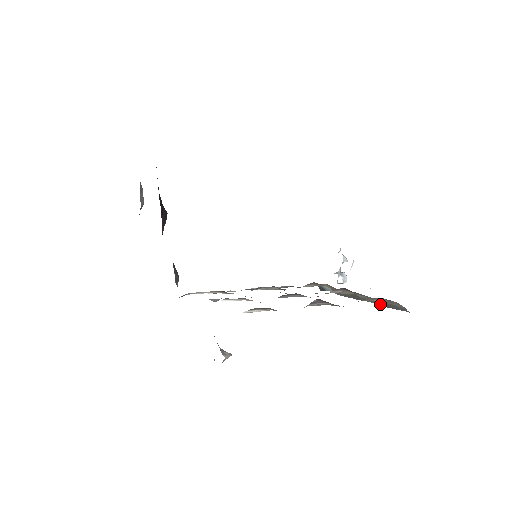
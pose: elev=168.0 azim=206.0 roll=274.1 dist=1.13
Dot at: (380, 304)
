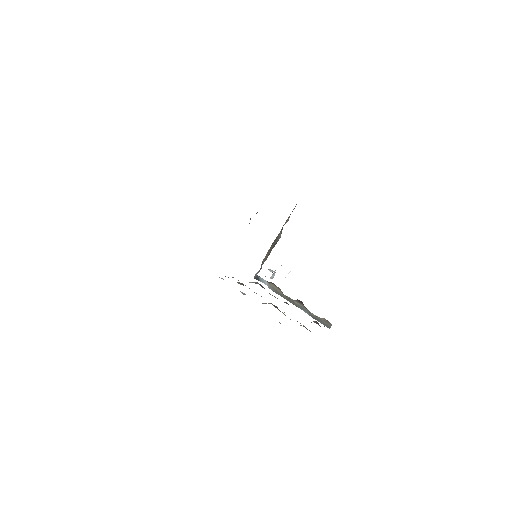
Dot at: (309, 314)
